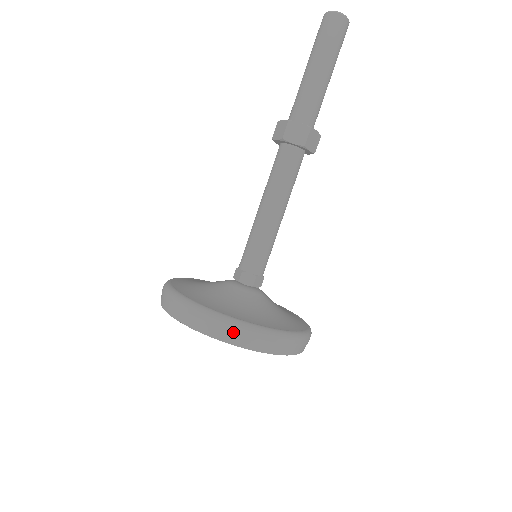
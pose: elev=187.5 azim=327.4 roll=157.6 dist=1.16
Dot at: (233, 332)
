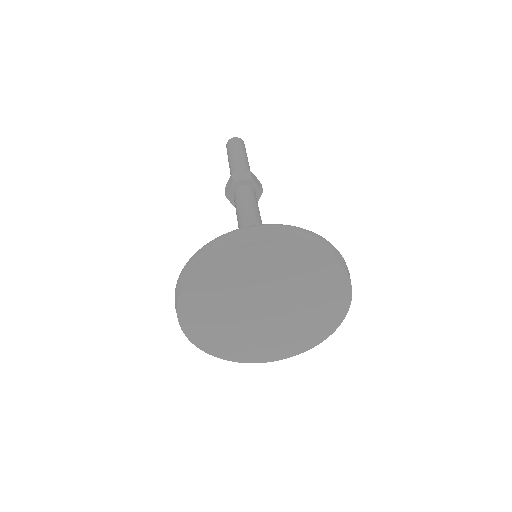
Dot at: (343, 260)
